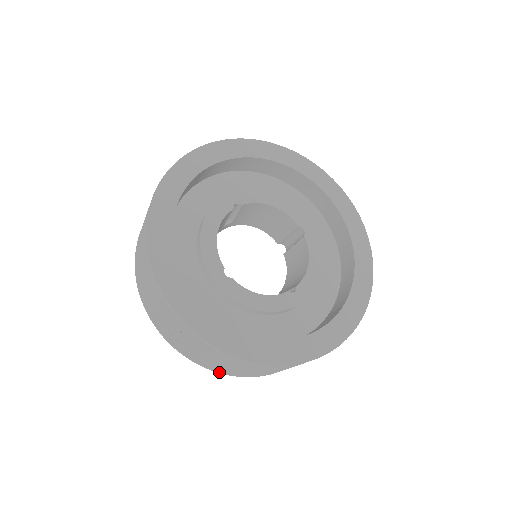
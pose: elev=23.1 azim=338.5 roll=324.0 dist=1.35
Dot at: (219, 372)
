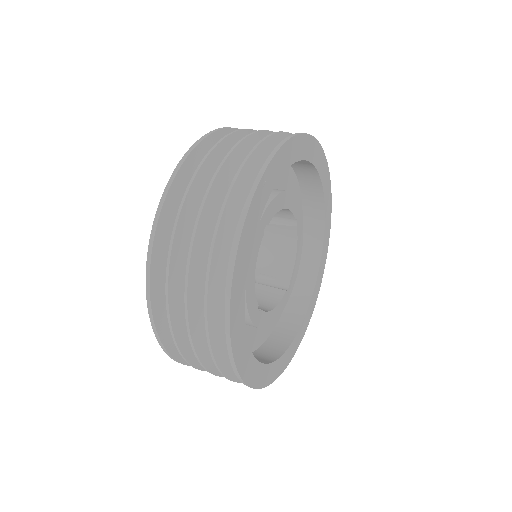
Dot at: occluded
